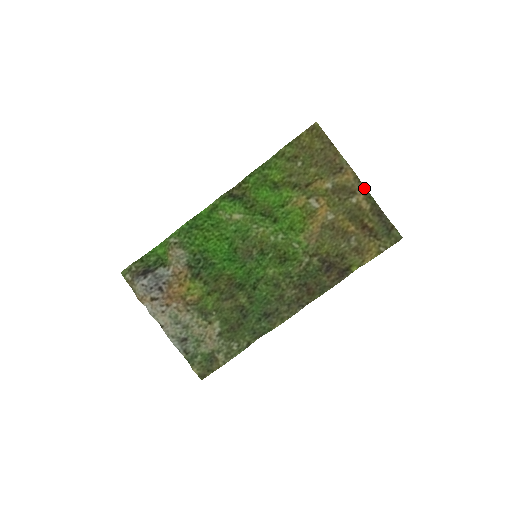
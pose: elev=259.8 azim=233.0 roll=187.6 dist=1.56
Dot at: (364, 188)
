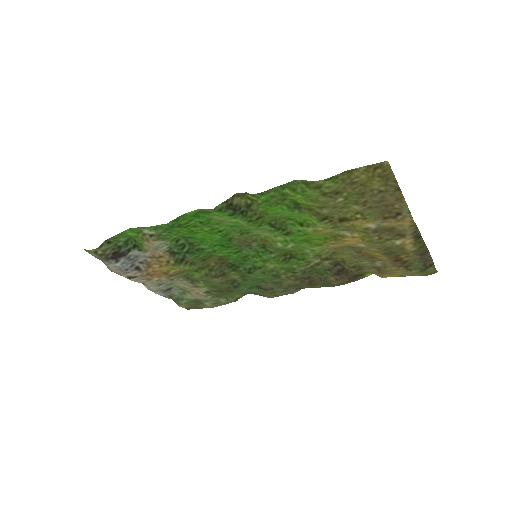
Dot at: (418, 234)
